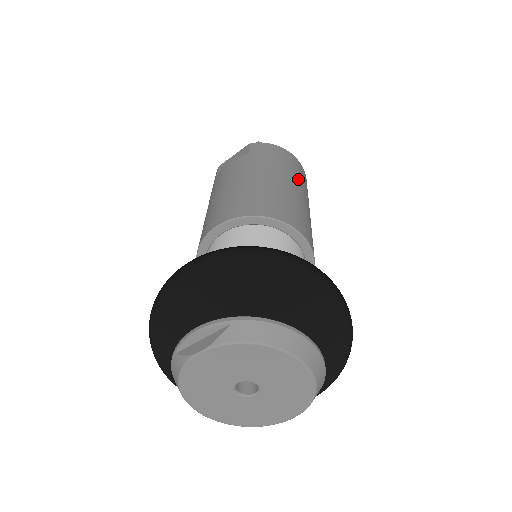
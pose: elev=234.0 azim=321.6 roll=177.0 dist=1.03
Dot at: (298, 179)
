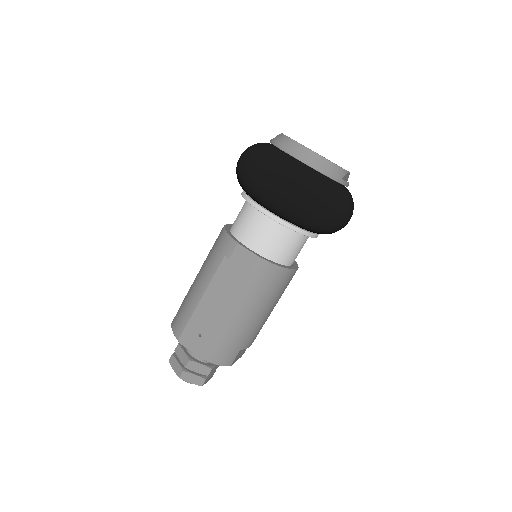
Dot at: occluded
